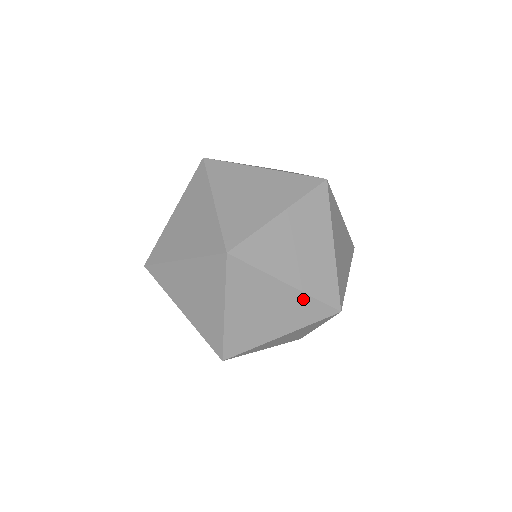
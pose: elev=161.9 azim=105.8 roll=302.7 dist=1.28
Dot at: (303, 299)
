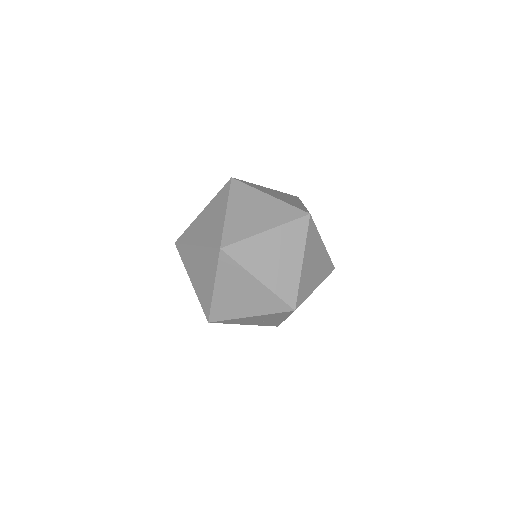
Dot at: (326, 256)
